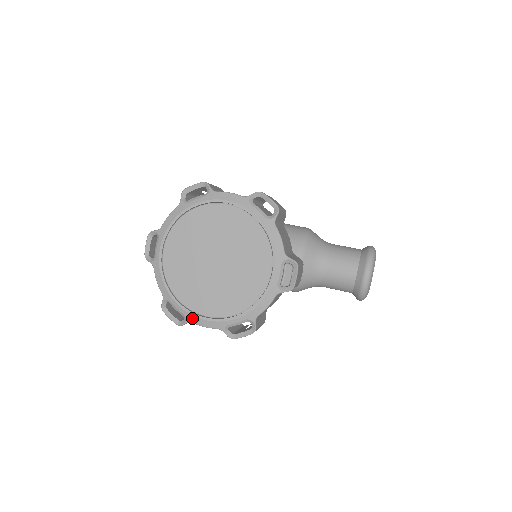
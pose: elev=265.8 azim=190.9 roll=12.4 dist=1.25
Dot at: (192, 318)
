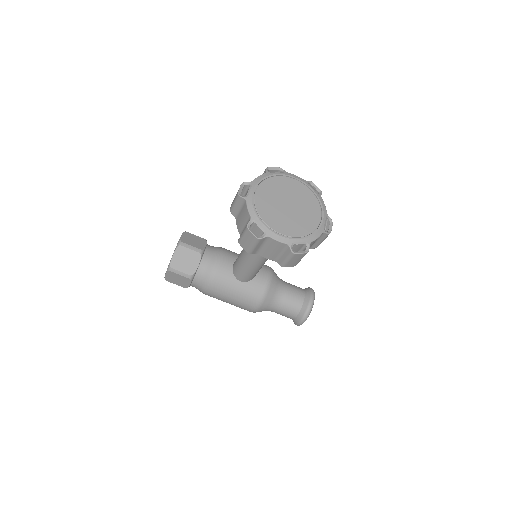
Dot at: (271, 234)
